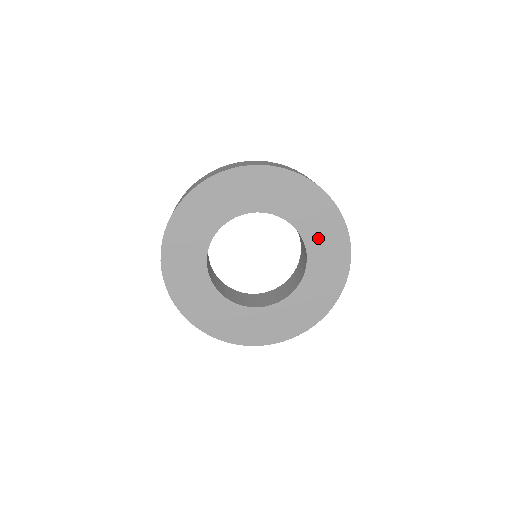
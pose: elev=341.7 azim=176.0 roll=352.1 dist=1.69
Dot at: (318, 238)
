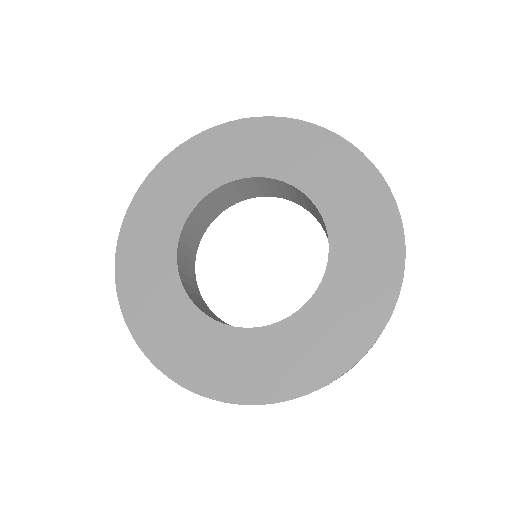
Dot at: (340, 200)
